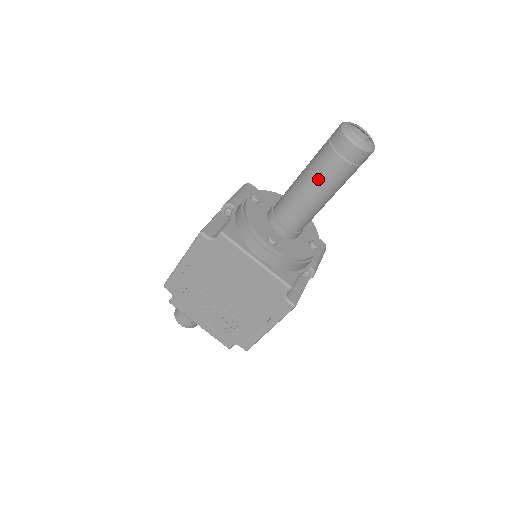
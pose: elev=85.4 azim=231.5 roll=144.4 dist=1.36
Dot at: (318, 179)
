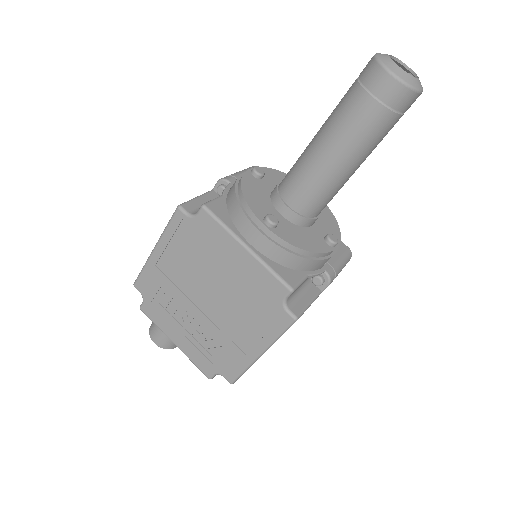
Dot at: (339, 133)
